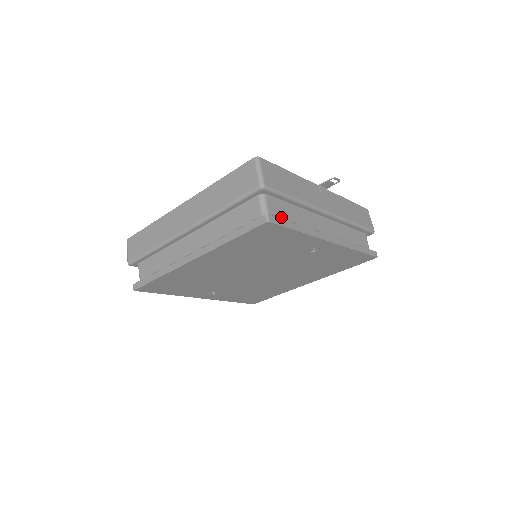
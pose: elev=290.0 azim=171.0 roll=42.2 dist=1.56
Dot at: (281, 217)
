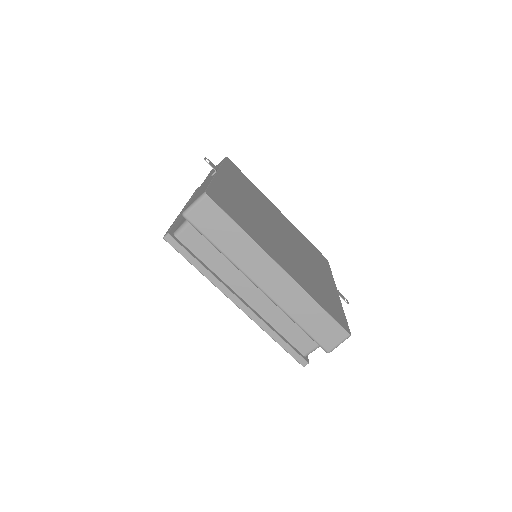
Dot at: occluded
